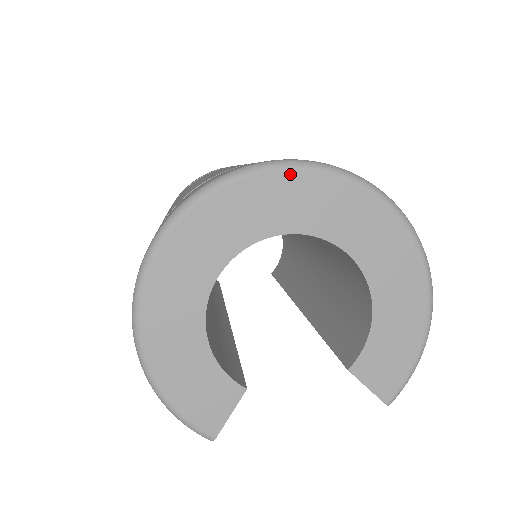
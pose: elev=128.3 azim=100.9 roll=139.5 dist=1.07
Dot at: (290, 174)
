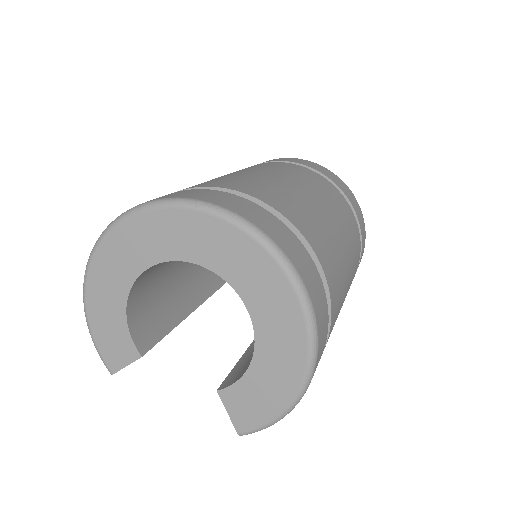
Dot at: (221, 223)
